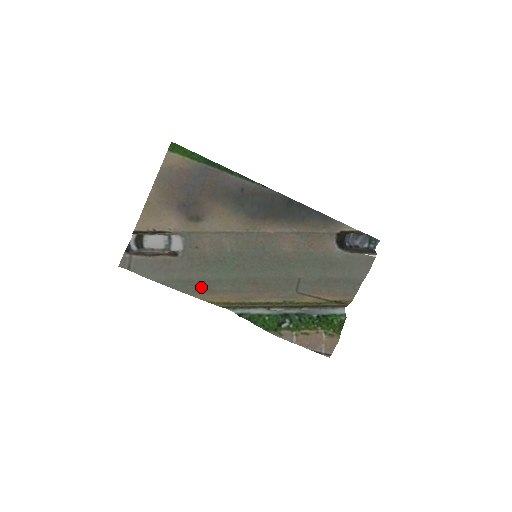
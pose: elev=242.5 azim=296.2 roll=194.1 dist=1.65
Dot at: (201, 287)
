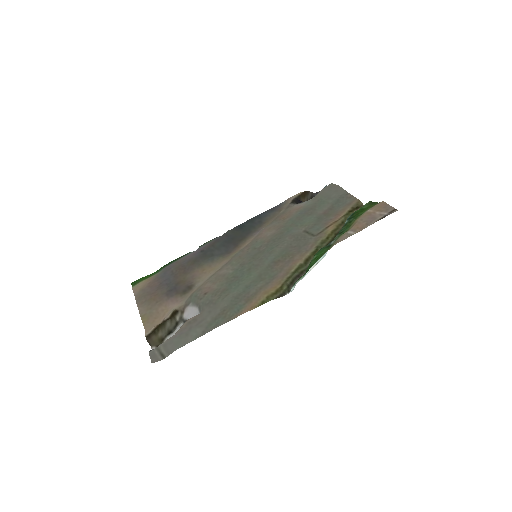
Dot at: (239, 304)
